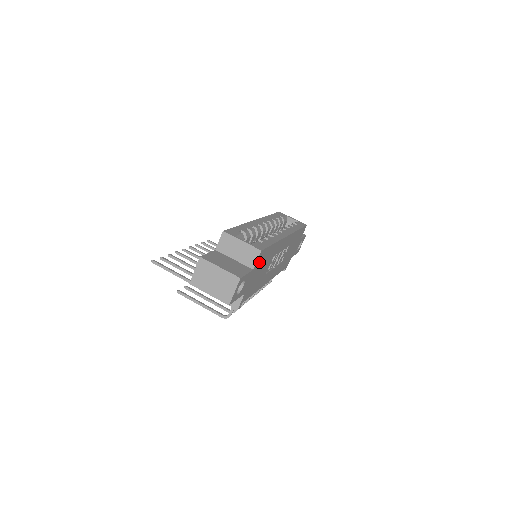
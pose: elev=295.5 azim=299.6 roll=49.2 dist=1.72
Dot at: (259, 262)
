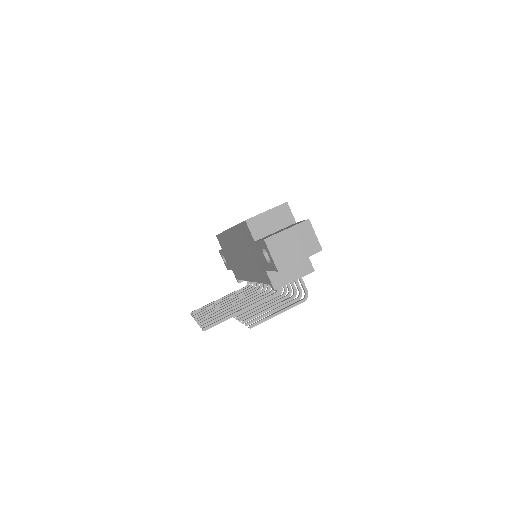
Dot at: occluded
